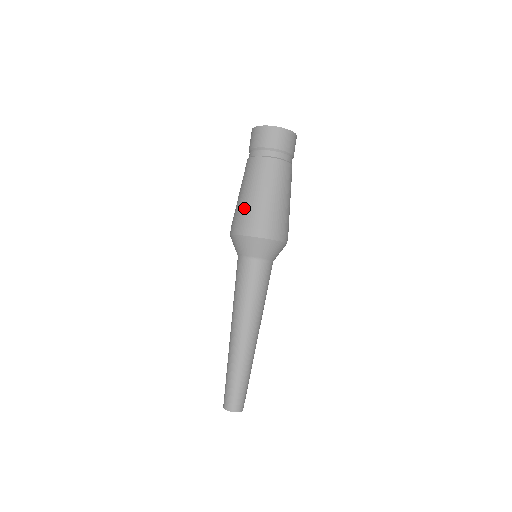
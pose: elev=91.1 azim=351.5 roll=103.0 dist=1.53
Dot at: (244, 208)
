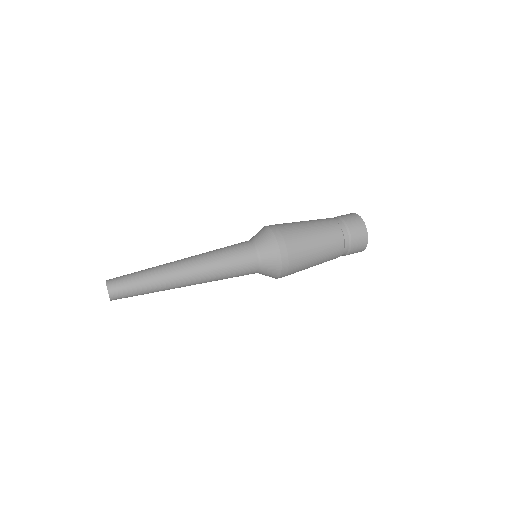
Dot at: occluded
